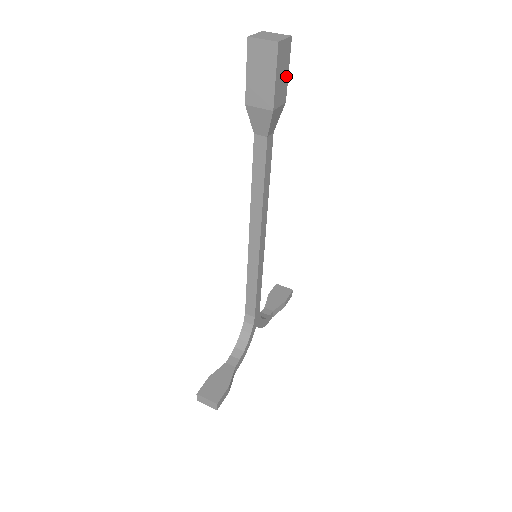
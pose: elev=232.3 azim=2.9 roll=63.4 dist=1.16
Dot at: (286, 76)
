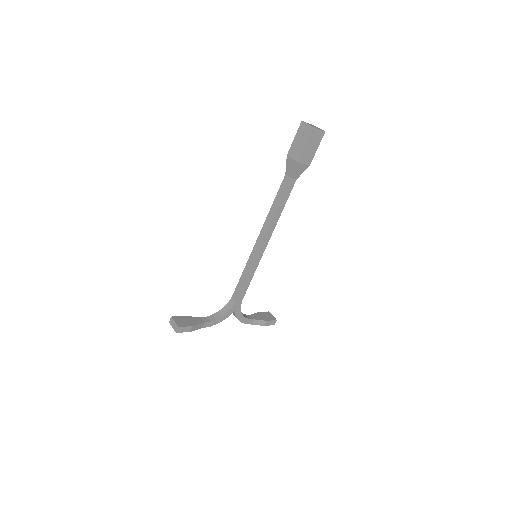
Dot at: (314, 150)
